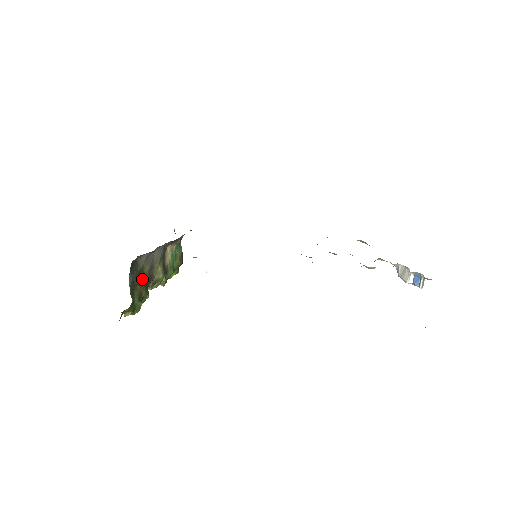
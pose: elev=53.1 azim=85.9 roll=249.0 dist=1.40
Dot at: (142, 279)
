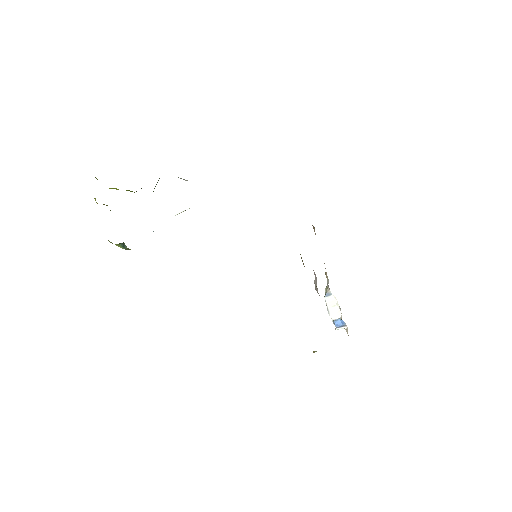
Dot at: occluded
